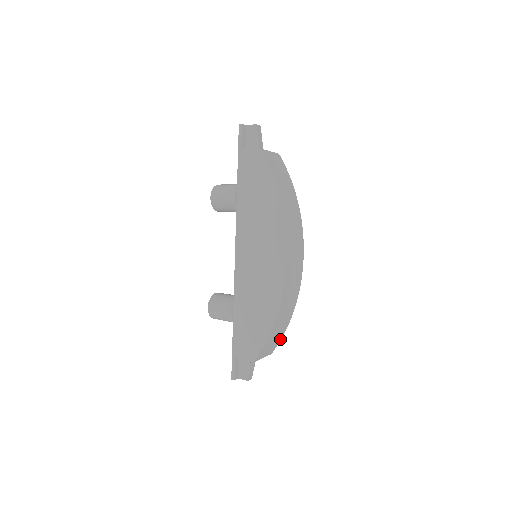
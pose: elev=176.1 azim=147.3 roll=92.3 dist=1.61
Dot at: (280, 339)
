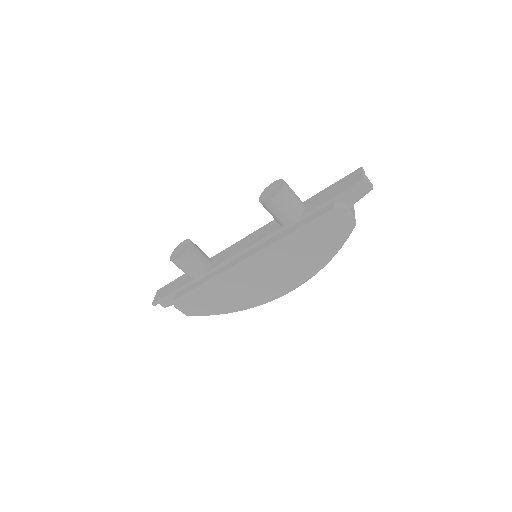
Dot at: occluded
